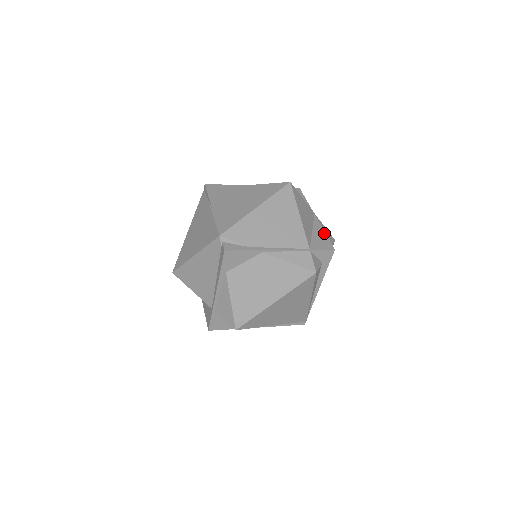
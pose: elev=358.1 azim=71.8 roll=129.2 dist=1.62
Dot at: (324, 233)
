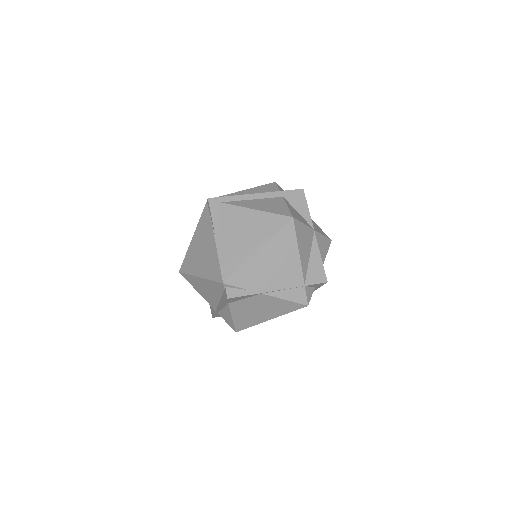
Dot at: (320, 259)
